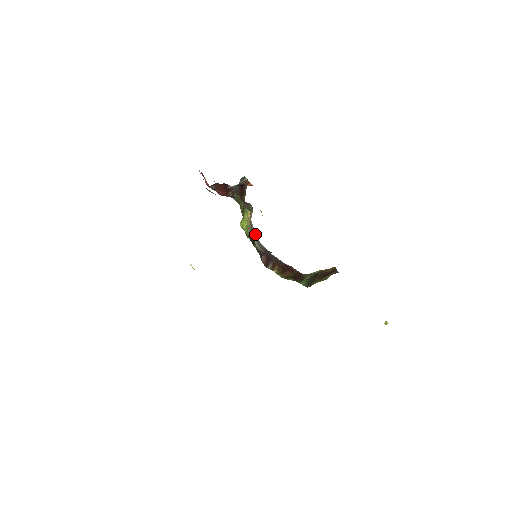
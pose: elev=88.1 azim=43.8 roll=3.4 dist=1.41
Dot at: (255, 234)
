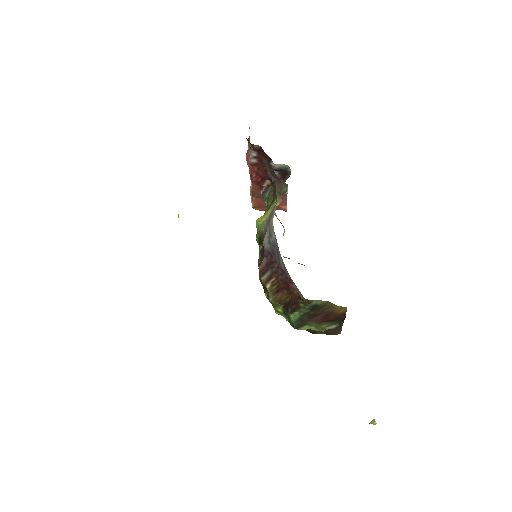
Dot at: (273, 217)
